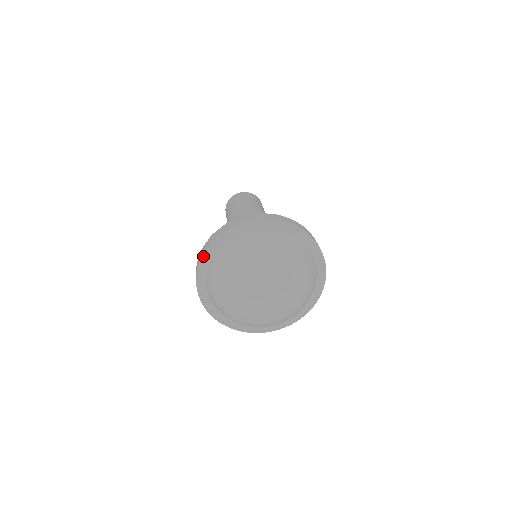
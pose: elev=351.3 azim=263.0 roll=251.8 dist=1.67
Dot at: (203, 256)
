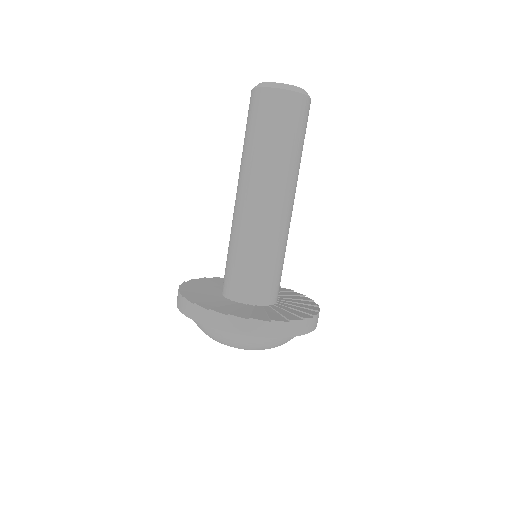
Dot at: occluded
